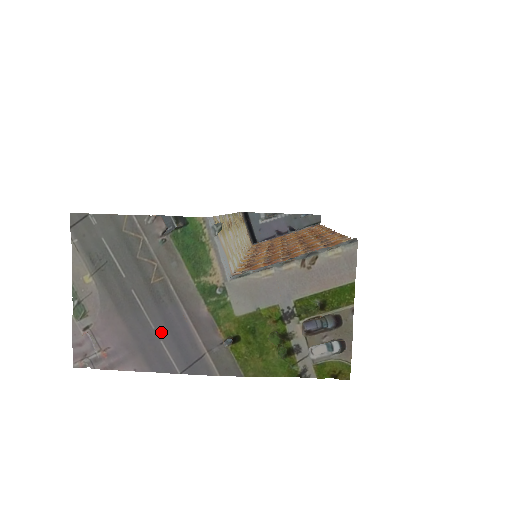
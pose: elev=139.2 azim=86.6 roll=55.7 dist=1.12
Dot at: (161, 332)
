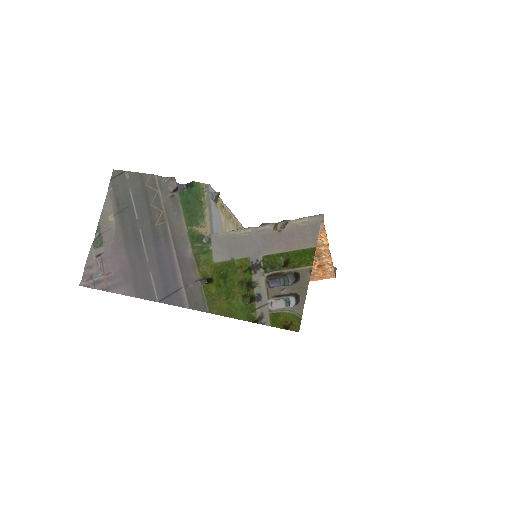
Dot at: (152, 265)
